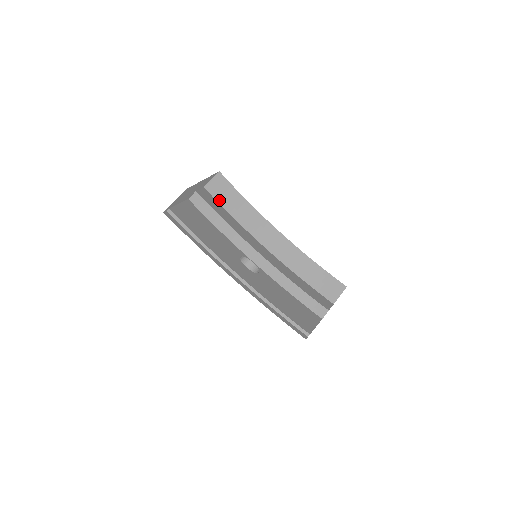
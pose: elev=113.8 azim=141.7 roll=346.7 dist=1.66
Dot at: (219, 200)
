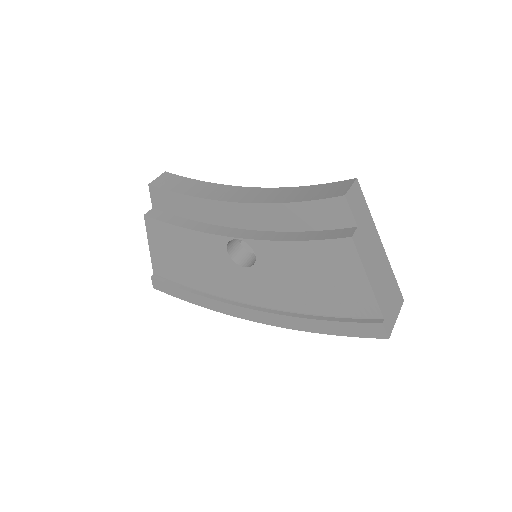
Dot at: (169, 189)
